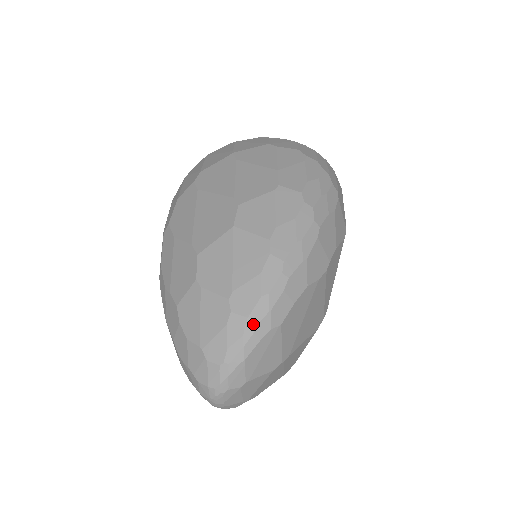
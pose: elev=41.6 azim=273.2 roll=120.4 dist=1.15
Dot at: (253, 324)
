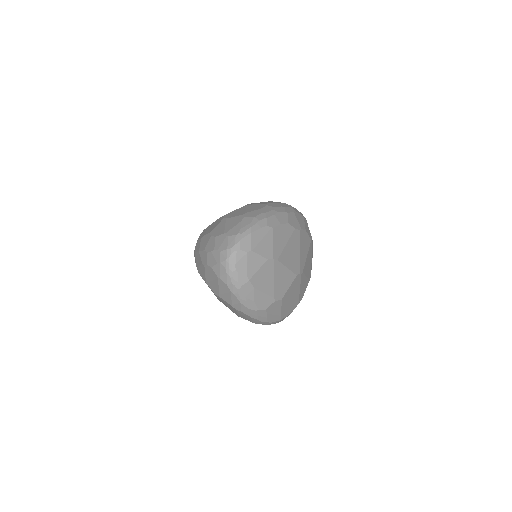
Dot at: (257, 220)
